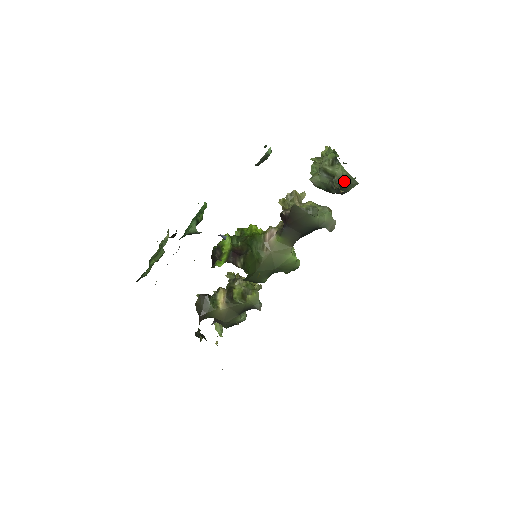
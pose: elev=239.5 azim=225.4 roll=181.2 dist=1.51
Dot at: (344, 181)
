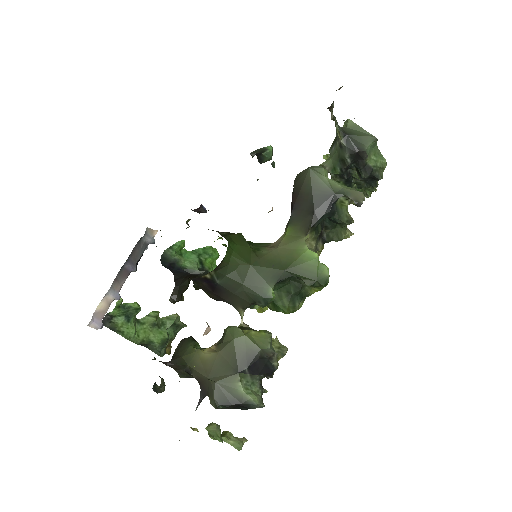
Dot at: (351, 132)
